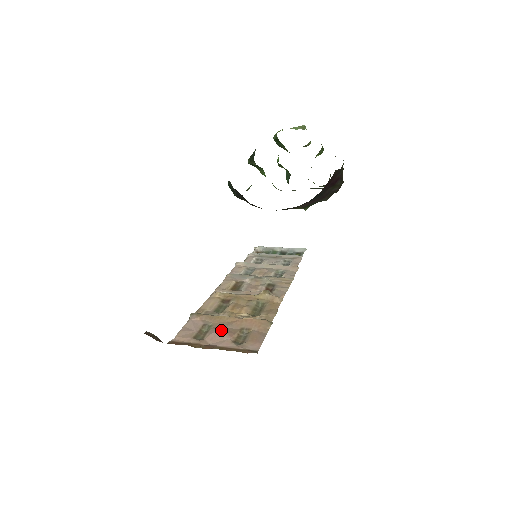
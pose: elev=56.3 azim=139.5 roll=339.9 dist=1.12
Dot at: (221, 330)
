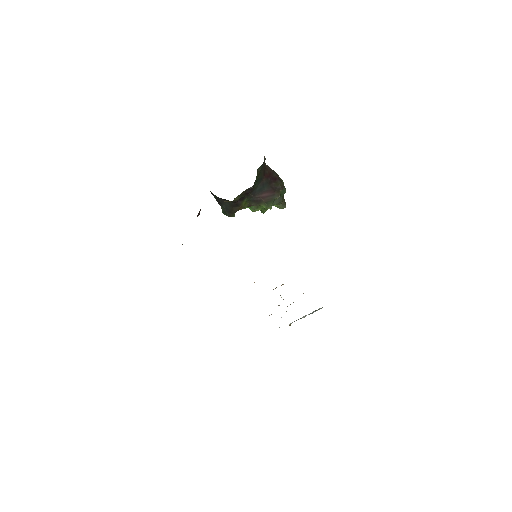
Dot at: occluded
